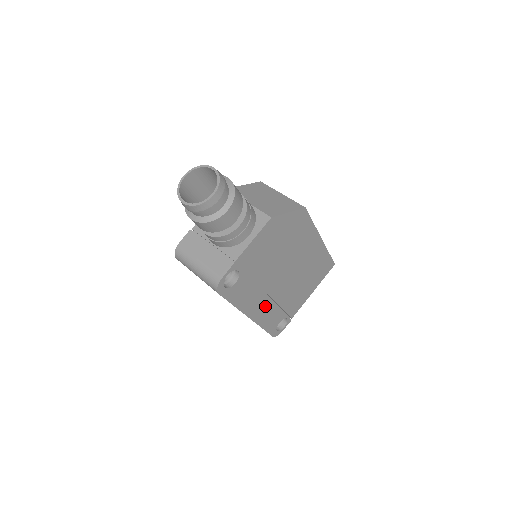
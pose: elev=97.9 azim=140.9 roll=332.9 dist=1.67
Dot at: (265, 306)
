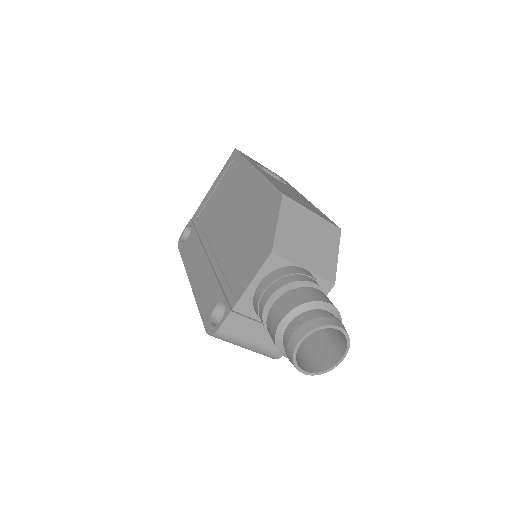
Dot at: occluded
